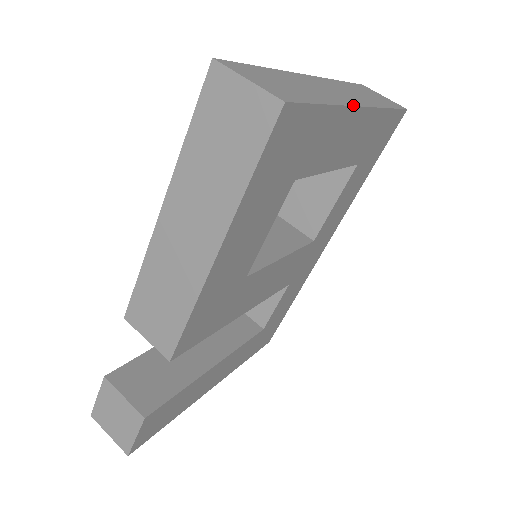
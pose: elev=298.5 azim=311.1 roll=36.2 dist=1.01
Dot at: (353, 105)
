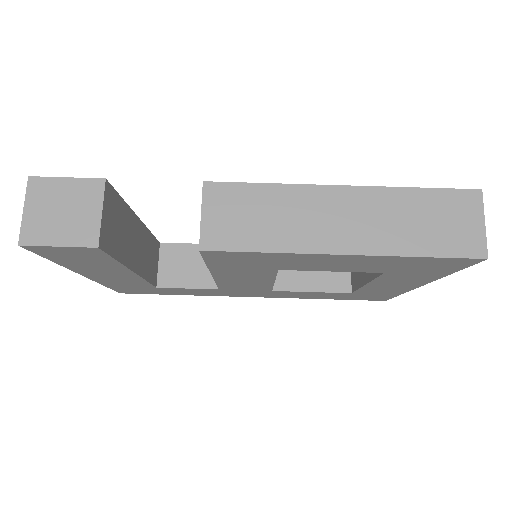
Dot at: (431, 281)
